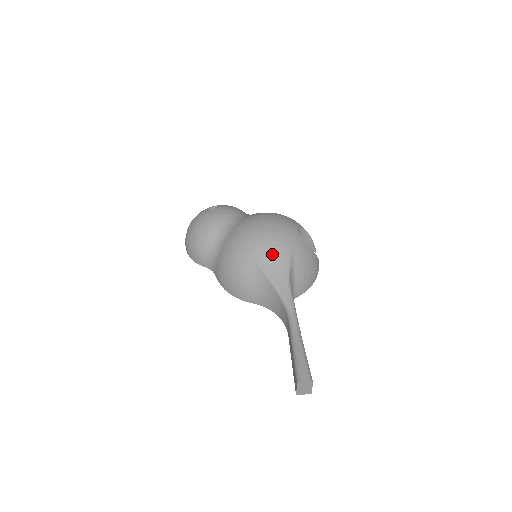
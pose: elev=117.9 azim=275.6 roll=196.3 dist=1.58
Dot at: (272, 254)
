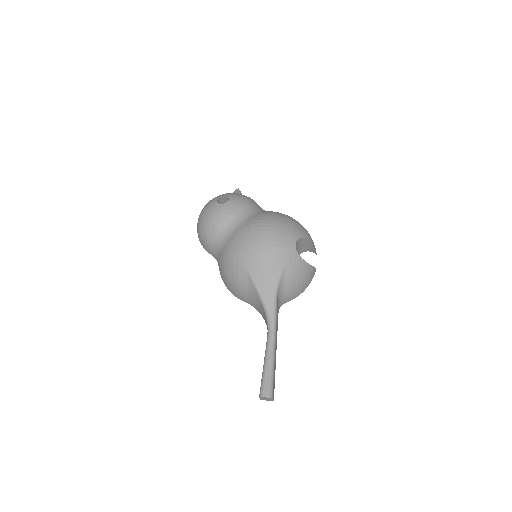
Dot at: (264, 269)
